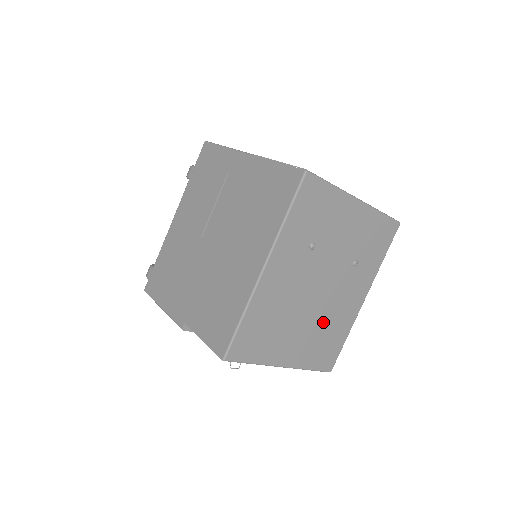
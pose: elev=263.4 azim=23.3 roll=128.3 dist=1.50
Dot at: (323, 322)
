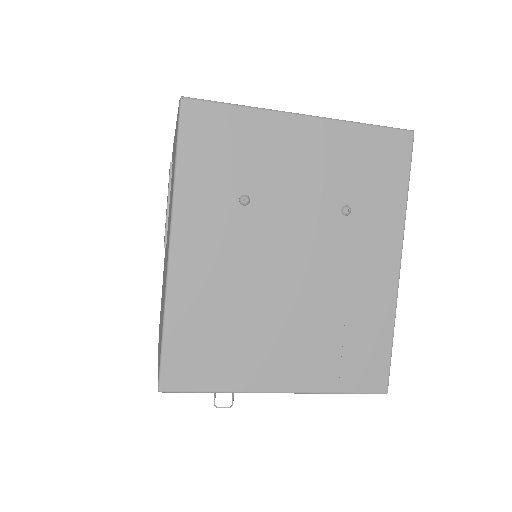
Dot at: (327, 313)
